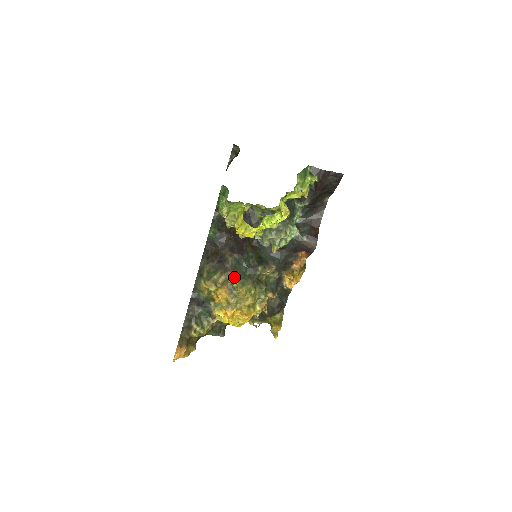
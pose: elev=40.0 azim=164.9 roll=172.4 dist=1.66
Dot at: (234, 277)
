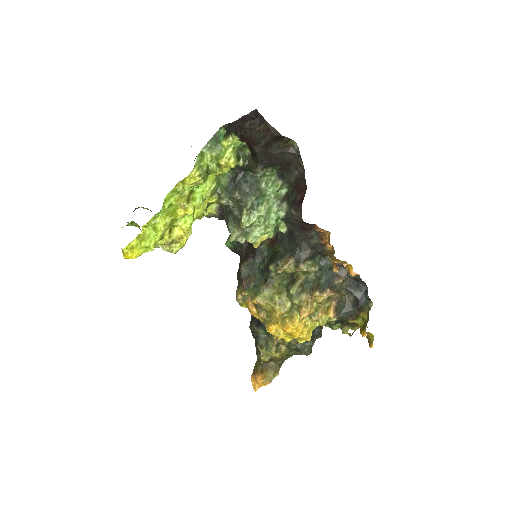
Dot at: (247, 288)
